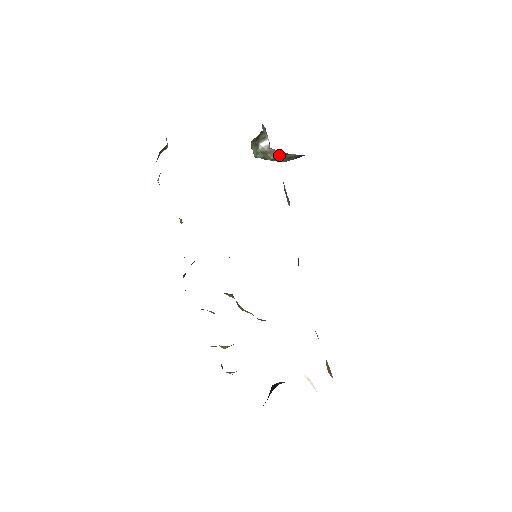
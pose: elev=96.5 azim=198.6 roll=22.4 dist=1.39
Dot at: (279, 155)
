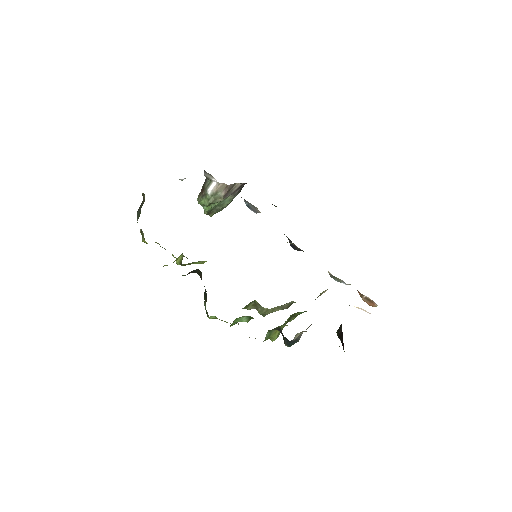
Dot at: (228, 189)
